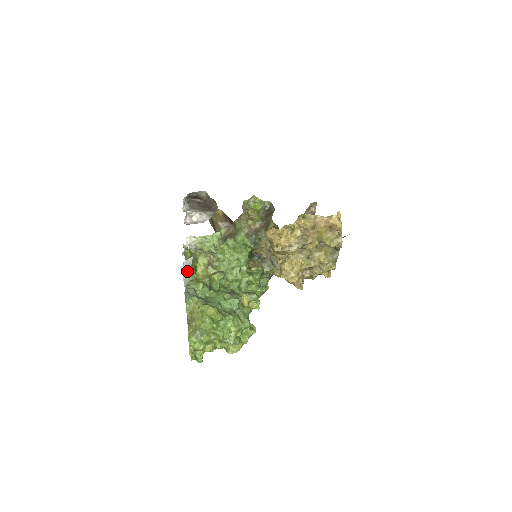
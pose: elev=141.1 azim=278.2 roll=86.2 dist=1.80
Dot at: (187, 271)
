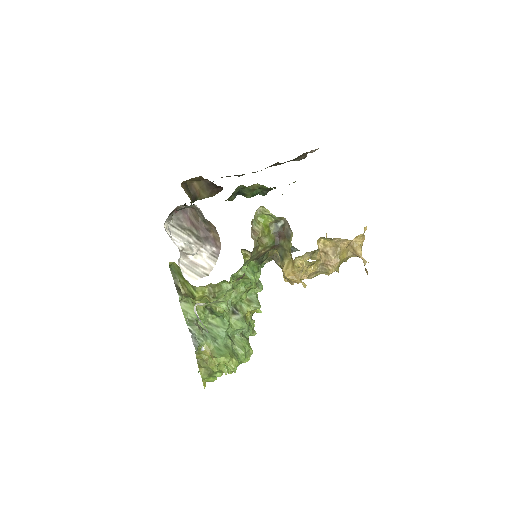
Dot at: occluded
